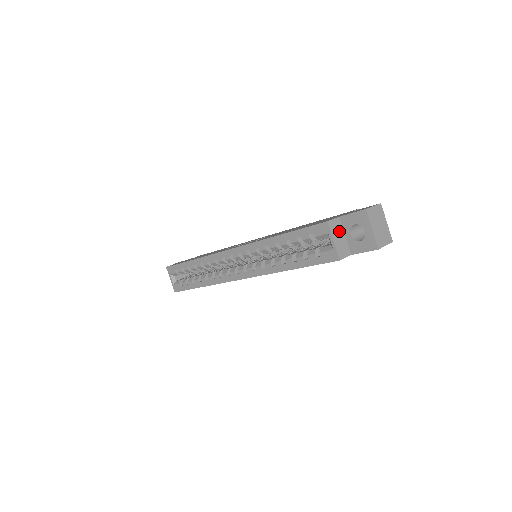
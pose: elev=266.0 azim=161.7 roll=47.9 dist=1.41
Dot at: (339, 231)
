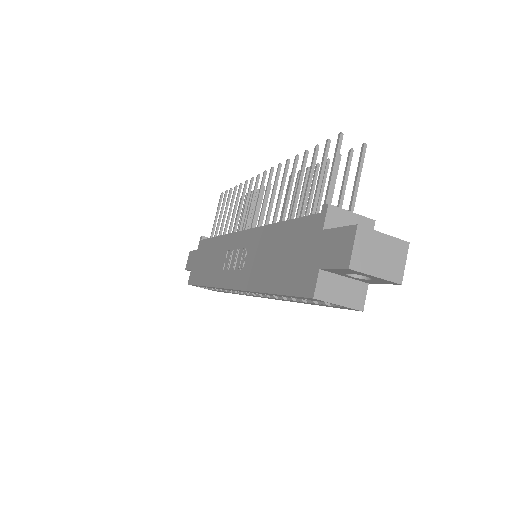
Dot at: (334, 284)
